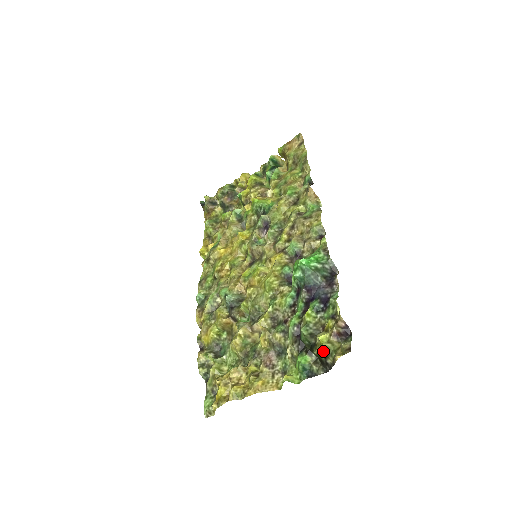
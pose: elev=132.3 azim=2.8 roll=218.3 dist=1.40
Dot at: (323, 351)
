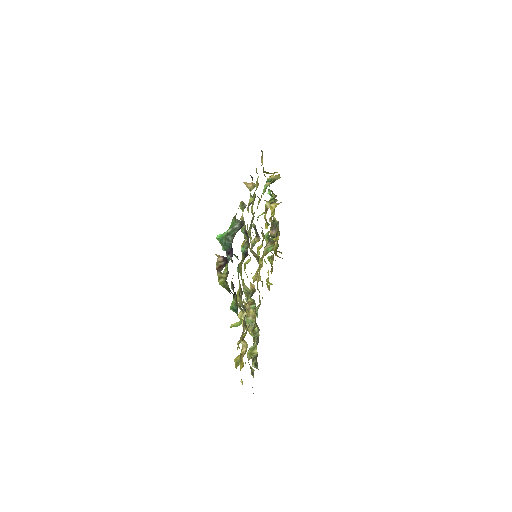
Dot at: (224, 287)
